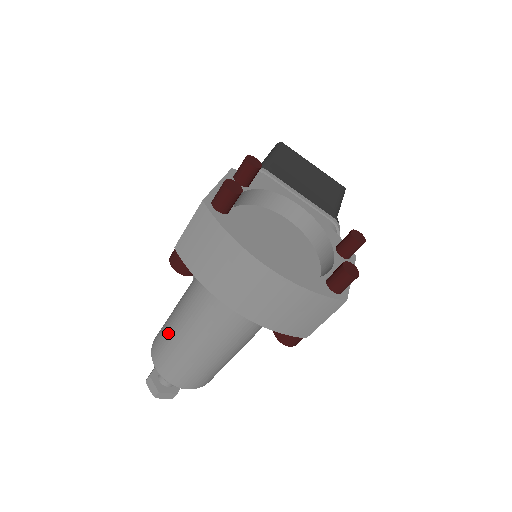
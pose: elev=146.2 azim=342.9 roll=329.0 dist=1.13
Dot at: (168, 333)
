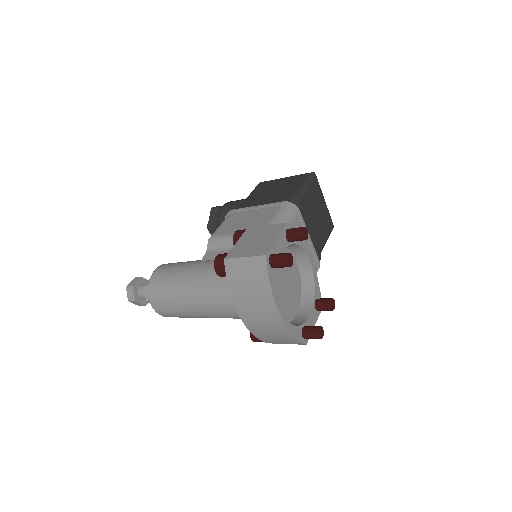
Dot at: (174, 284)
